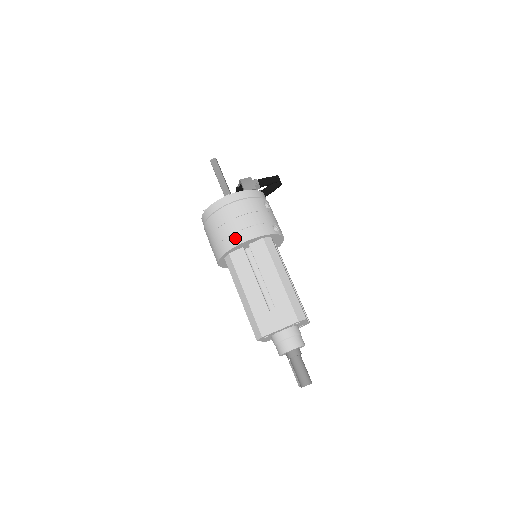
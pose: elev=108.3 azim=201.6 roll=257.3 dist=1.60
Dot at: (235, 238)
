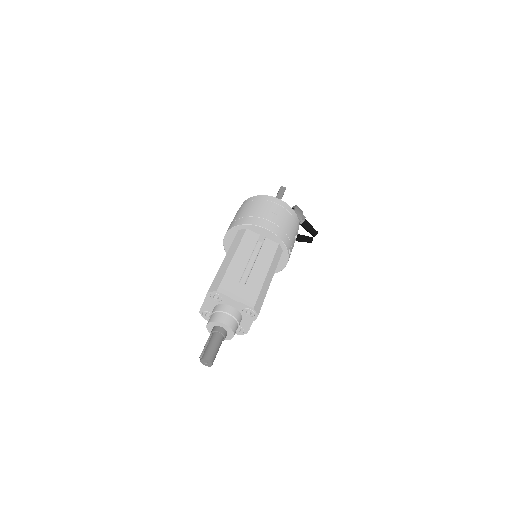
Dot at: (264, 222)
